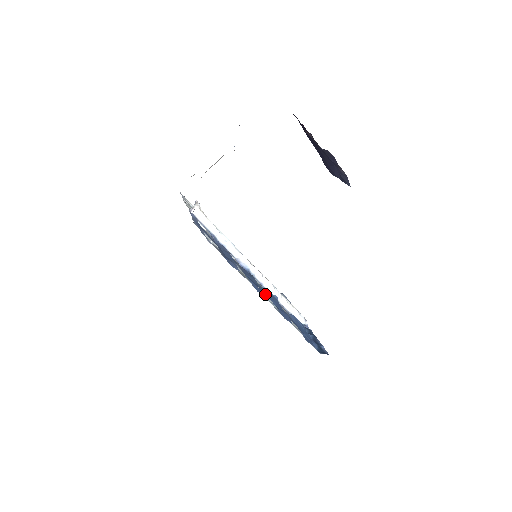
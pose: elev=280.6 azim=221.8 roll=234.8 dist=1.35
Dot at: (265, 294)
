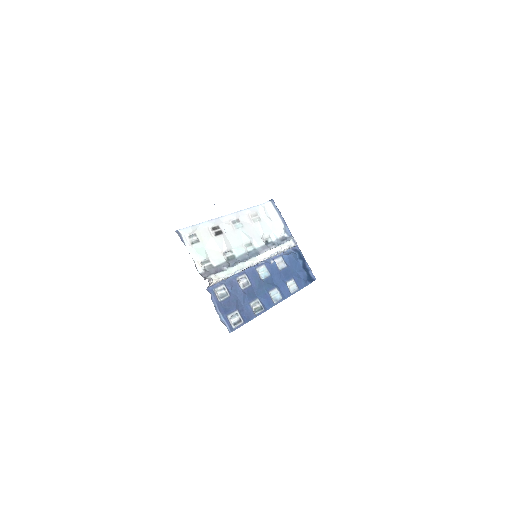
Dot at: (270, 290)
